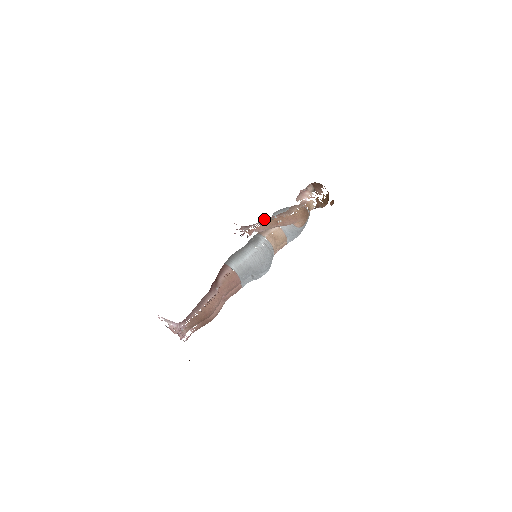
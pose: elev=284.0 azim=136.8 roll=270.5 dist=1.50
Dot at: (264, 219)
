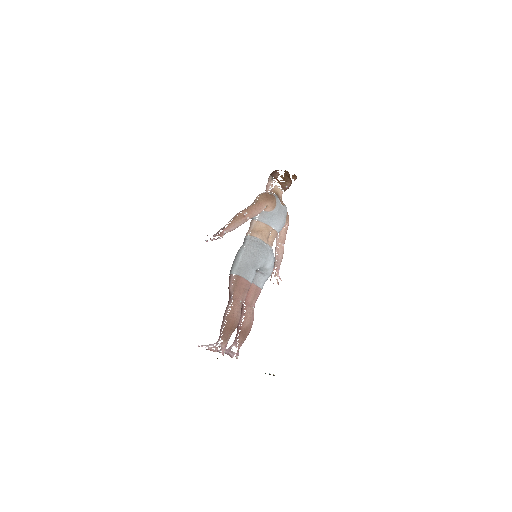
Dot at: (231, 219)
